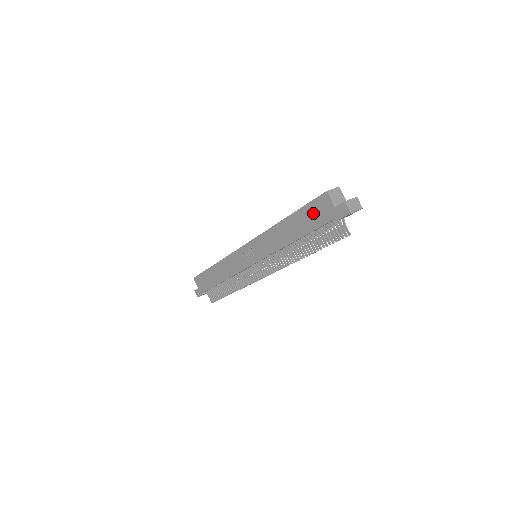
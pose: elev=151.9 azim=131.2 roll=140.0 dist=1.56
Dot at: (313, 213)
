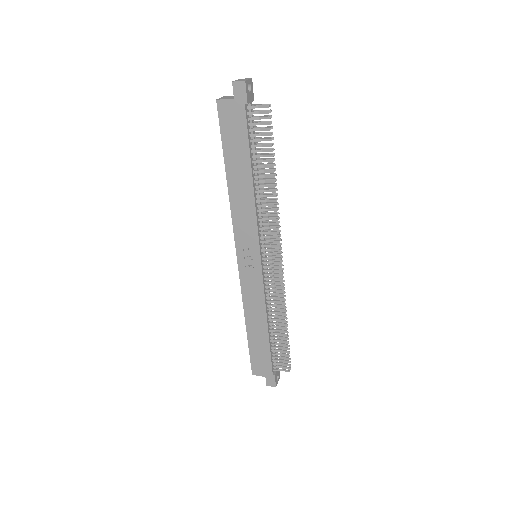
Dot at: (231, 132)
